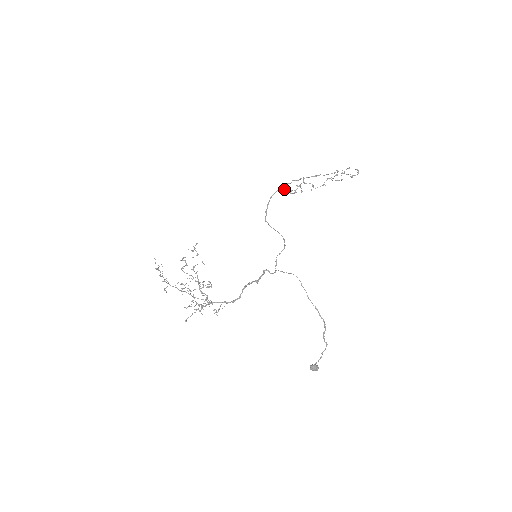
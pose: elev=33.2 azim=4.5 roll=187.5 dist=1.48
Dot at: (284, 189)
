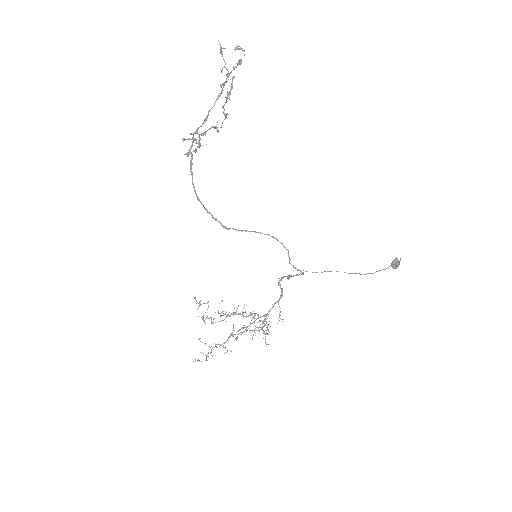
Dot at: occluded
